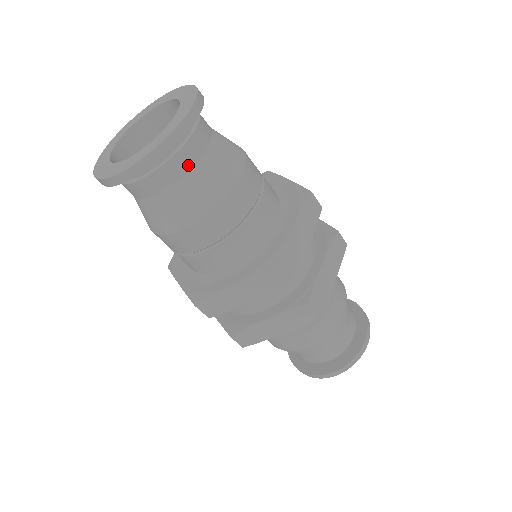
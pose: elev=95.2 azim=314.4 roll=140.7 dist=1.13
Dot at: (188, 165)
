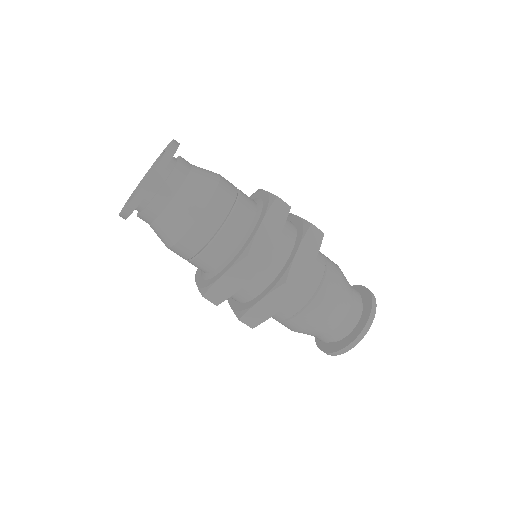
Dot at: (172, 194)
